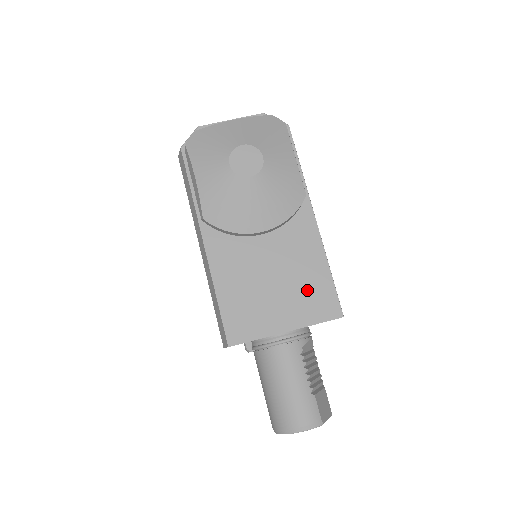
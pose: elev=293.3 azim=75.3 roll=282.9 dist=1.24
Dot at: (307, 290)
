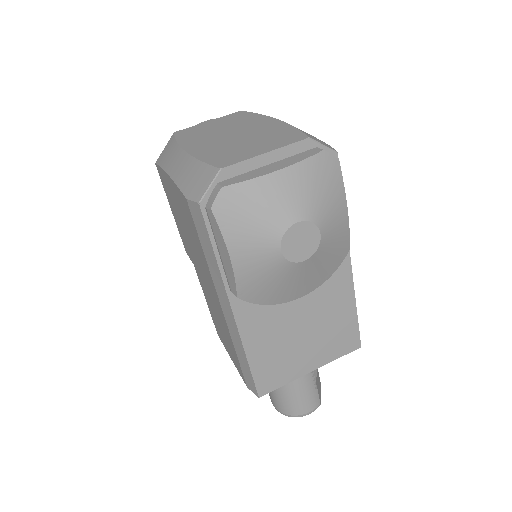
Dot at: (334, 333)
